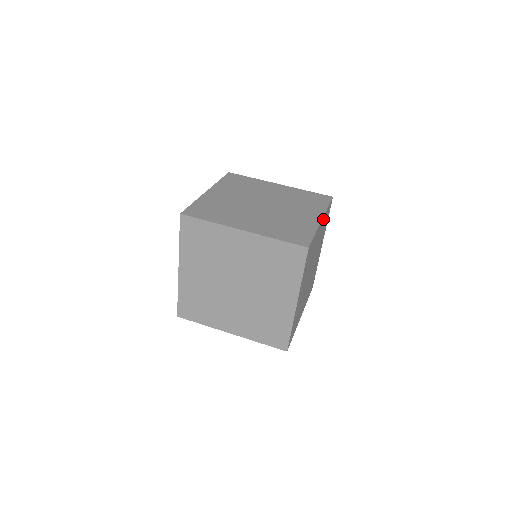
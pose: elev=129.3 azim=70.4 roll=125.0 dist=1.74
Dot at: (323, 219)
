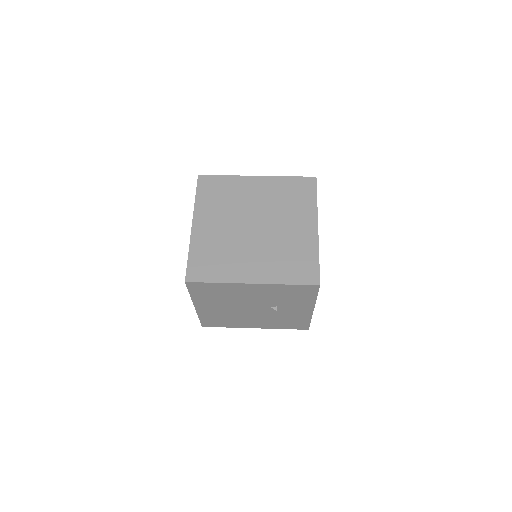
Dot at: occluded
